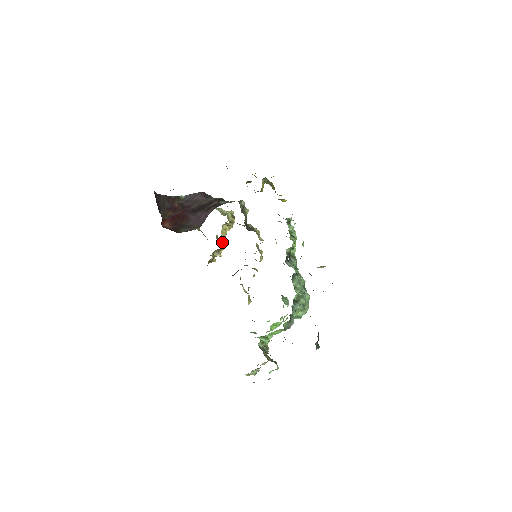
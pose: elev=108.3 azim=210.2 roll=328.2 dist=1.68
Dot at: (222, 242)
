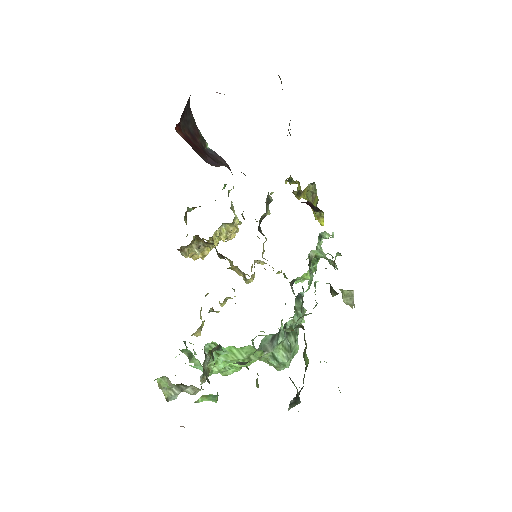
Dot at: occluded
